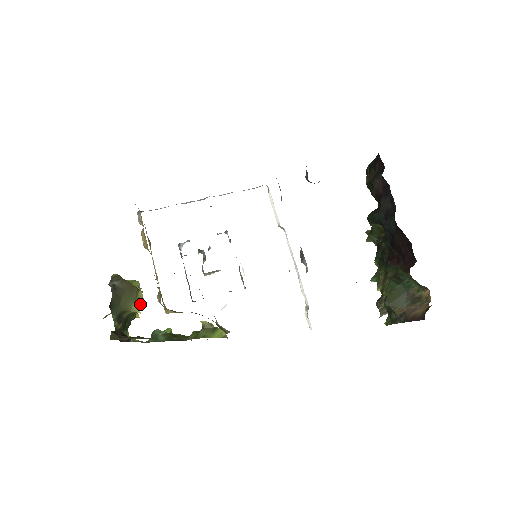
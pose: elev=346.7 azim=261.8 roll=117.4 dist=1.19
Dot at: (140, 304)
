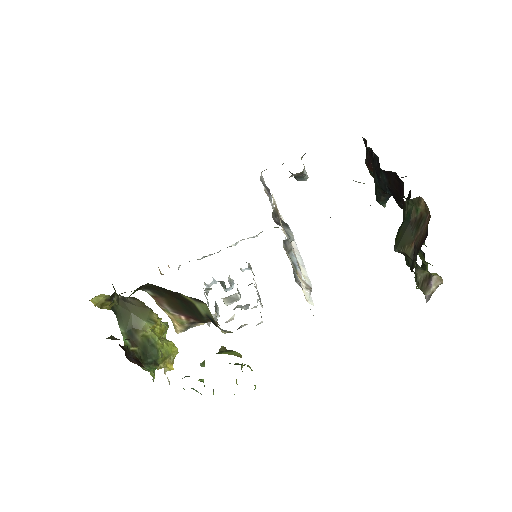
Dot at: (152, 324)
